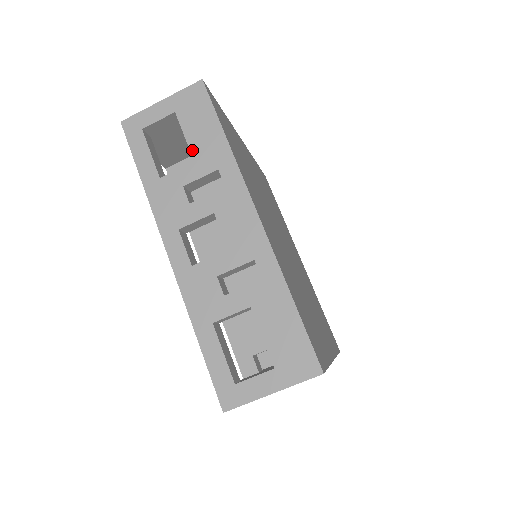
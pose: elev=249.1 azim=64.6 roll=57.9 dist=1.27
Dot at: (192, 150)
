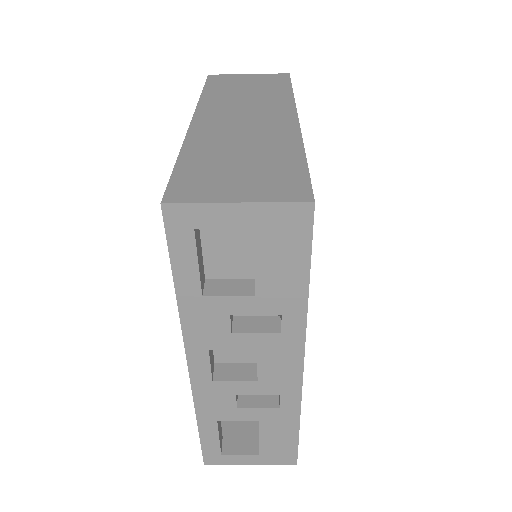
Dot at: (258, 284)
